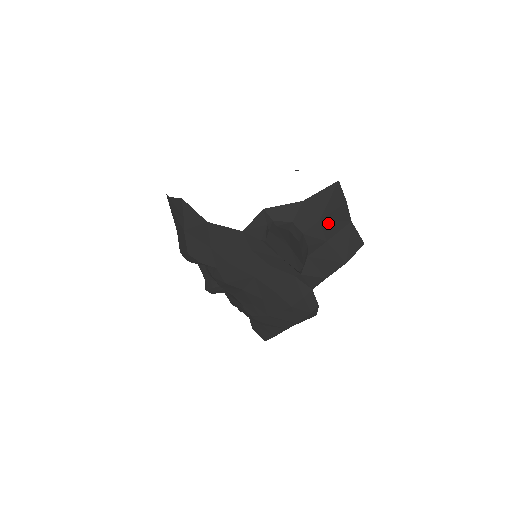
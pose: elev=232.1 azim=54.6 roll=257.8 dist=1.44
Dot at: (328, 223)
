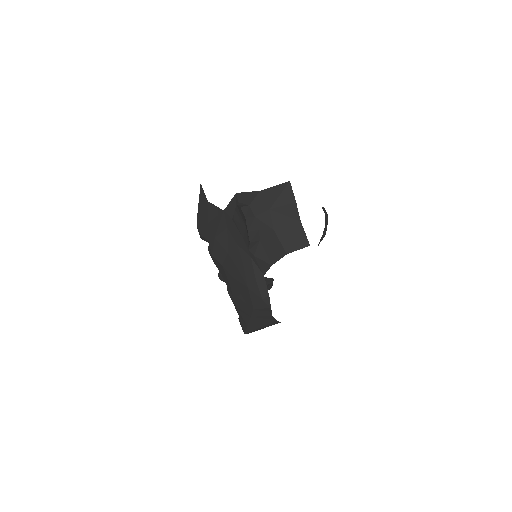
Dot at: (277, 215)
